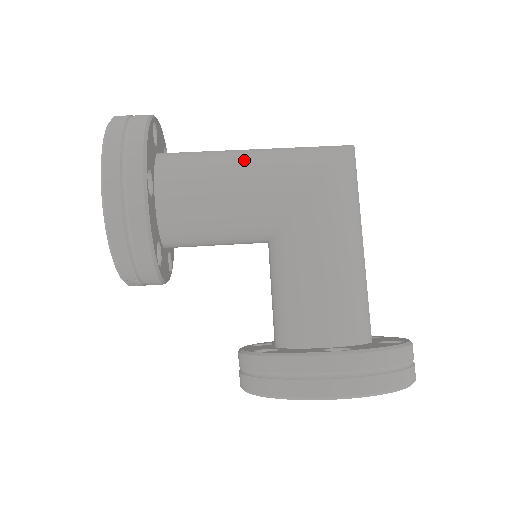
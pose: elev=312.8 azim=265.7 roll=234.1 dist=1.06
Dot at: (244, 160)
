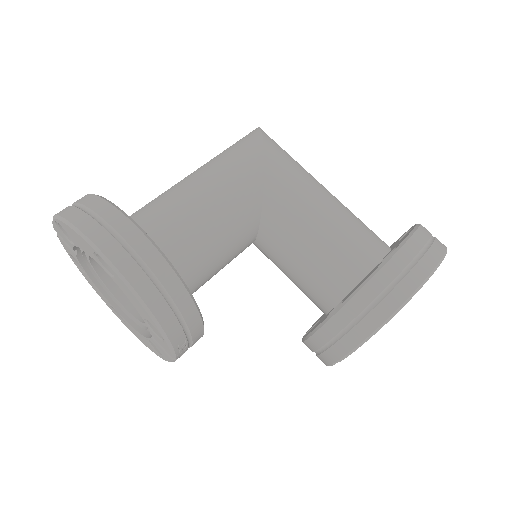
Dot at: (195, 181)
